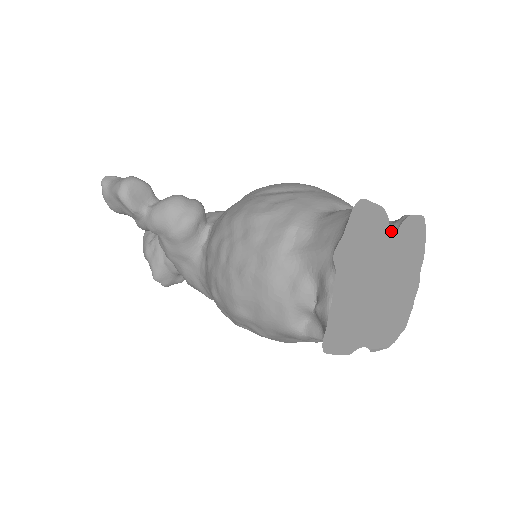
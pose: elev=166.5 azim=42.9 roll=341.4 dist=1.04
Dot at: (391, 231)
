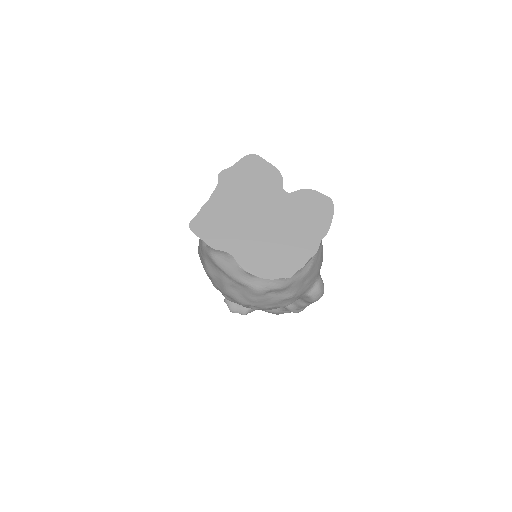
Dot at: (290, 194)
